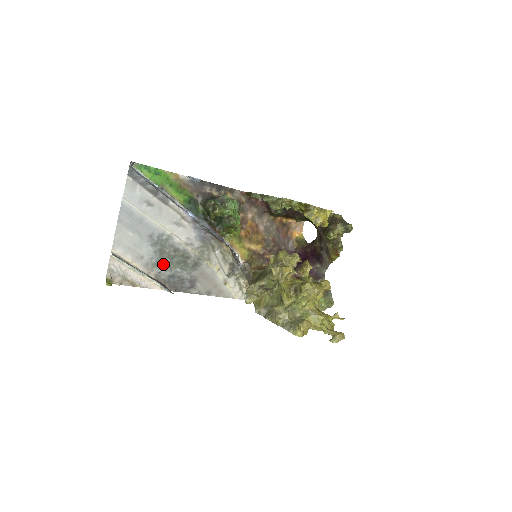
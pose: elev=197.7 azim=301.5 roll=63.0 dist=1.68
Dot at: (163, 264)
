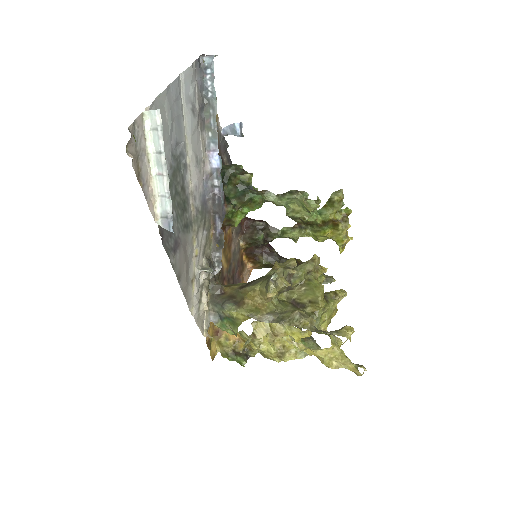
Dot at: occluded
